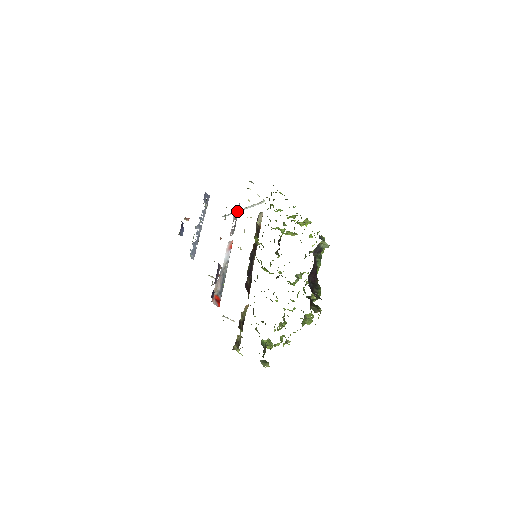
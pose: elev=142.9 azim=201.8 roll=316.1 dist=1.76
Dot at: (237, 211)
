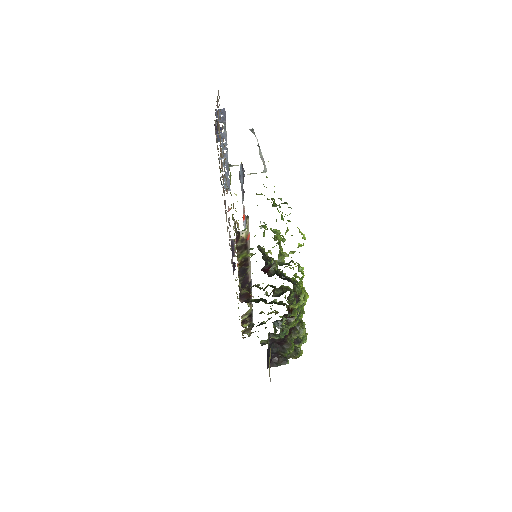
Dot at: (239, 178)
